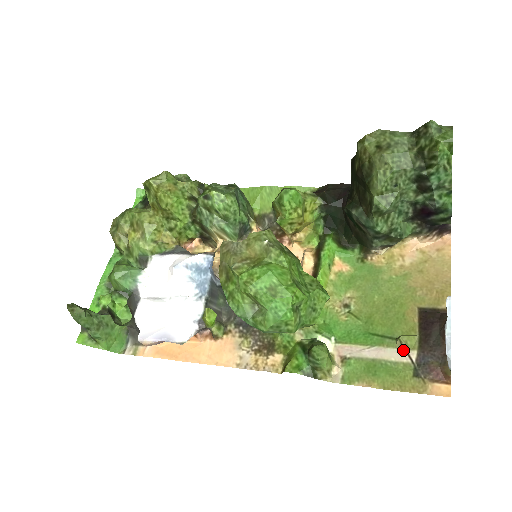
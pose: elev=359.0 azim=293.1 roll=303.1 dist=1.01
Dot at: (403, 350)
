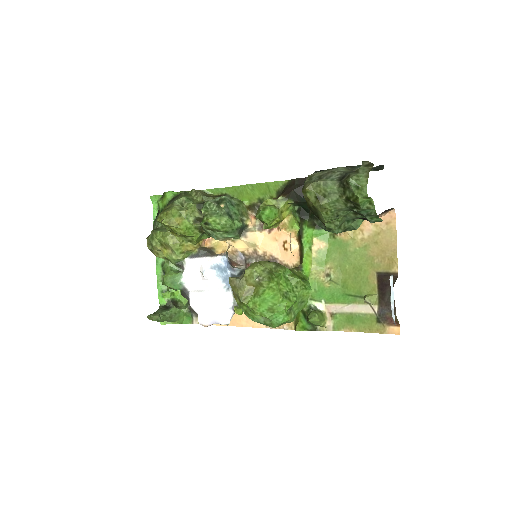
Dot at: (369, 305)
